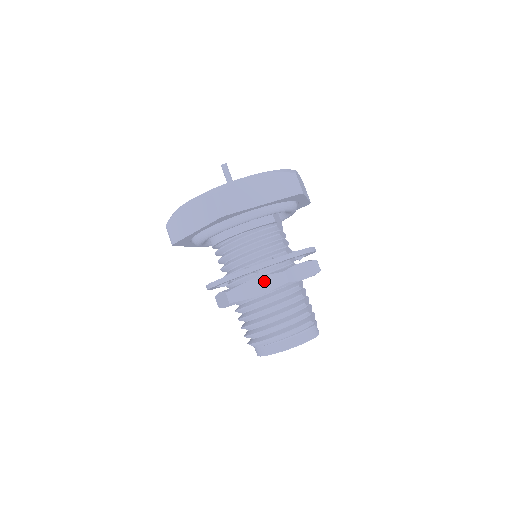
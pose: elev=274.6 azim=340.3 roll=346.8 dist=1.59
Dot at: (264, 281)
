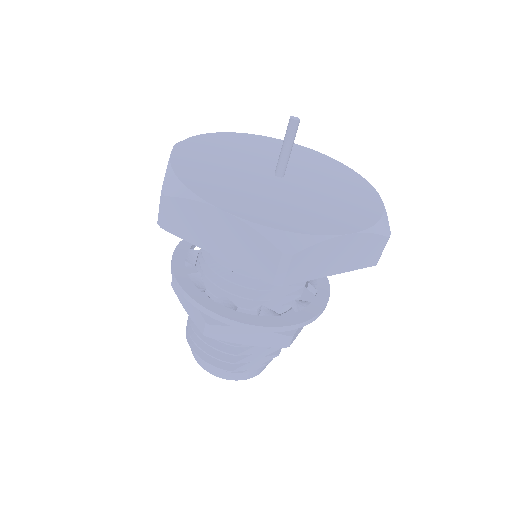
Dot at: (193, 307)
